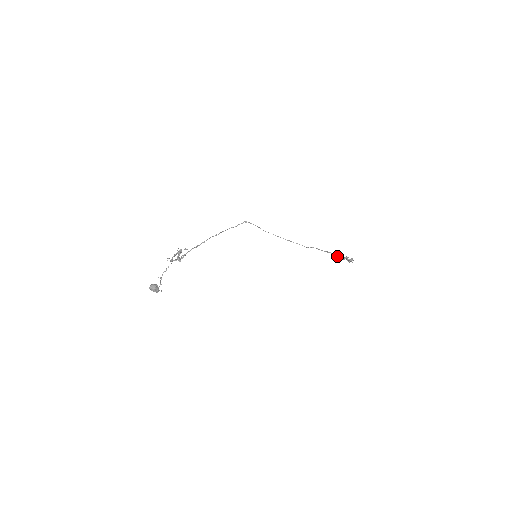
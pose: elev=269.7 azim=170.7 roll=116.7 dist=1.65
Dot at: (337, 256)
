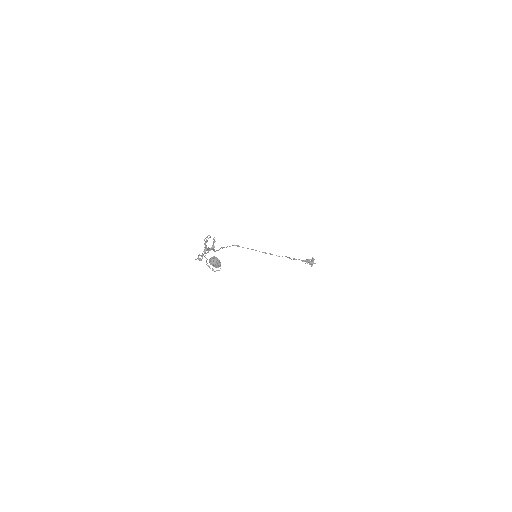
Dot at: (302, 260)
